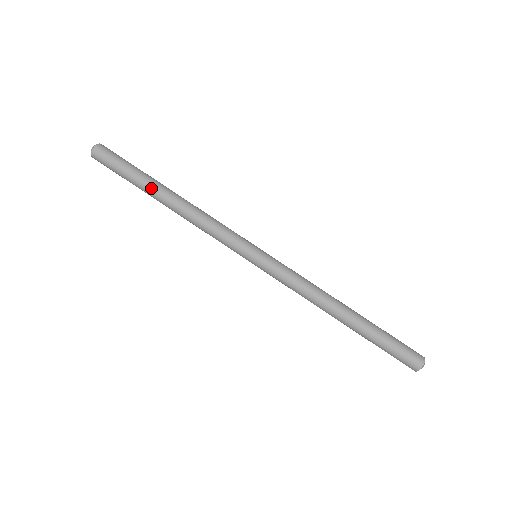
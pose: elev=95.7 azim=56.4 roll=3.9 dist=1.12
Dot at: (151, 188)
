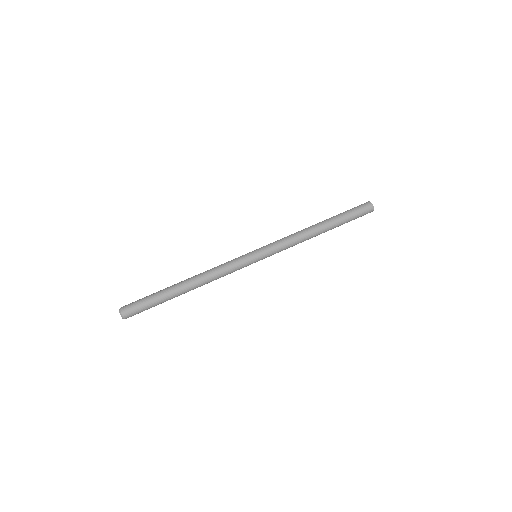
Dot at: (174, 294)
